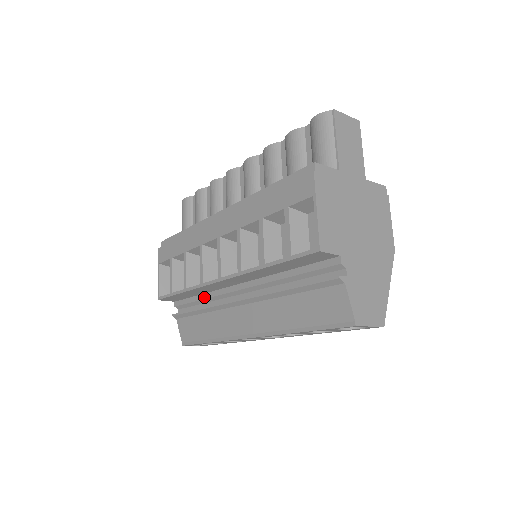
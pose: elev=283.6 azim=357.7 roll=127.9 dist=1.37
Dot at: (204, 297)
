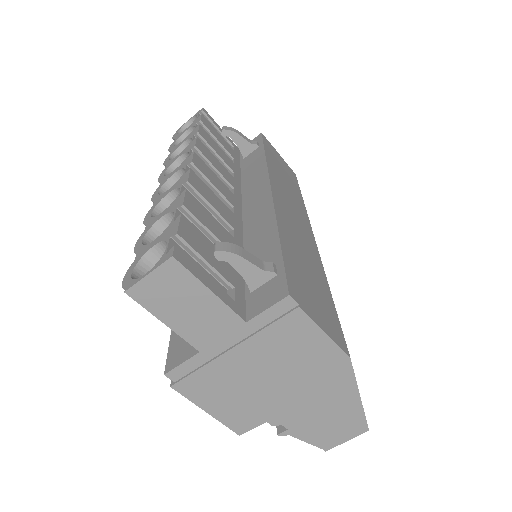
Dot at: occluded
